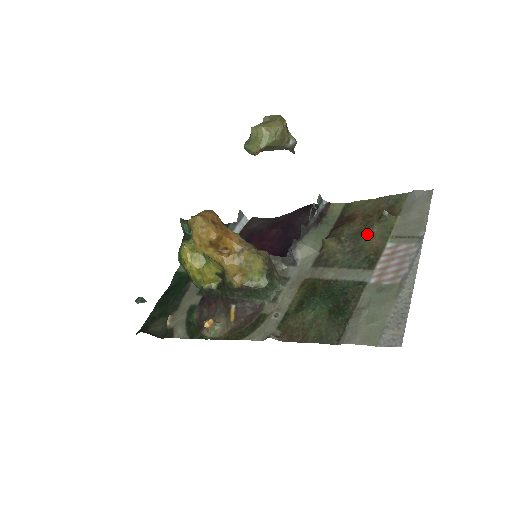
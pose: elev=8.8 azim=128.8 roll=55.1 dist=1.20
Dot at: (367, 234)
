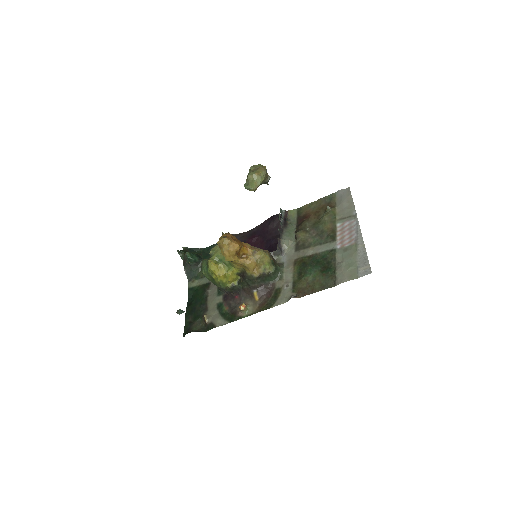
Dot at: (322, 222)
